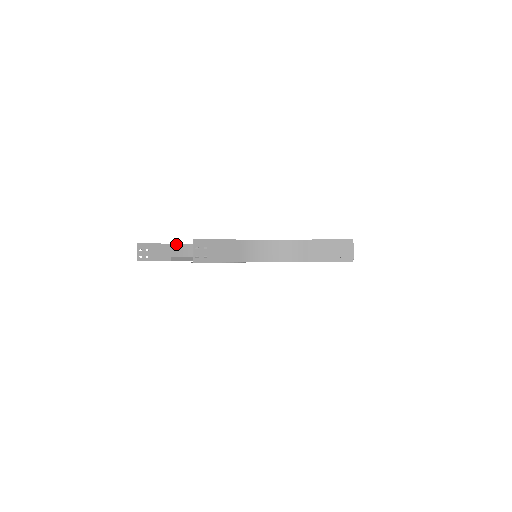
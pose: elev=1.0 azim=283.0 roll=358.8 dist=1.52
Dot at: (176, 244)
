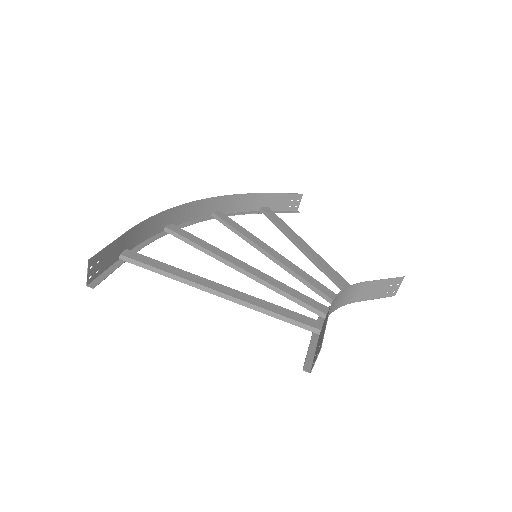
Dot at: (126, 232)
